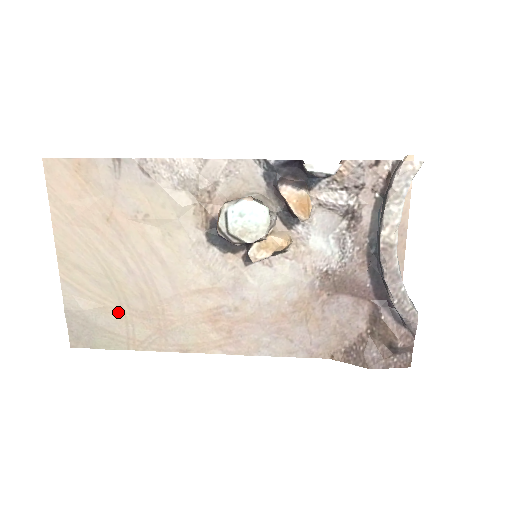
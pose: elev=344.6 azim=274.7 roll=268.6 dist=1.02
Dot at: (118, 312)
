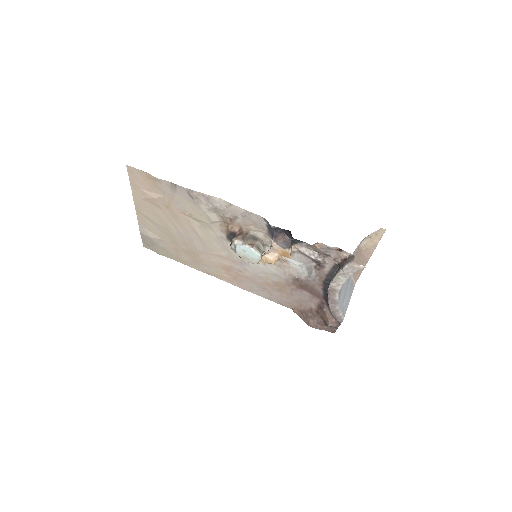
Dot at: (171, 245)
